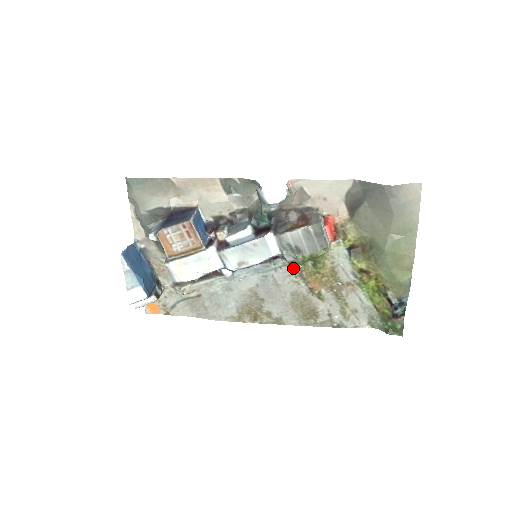
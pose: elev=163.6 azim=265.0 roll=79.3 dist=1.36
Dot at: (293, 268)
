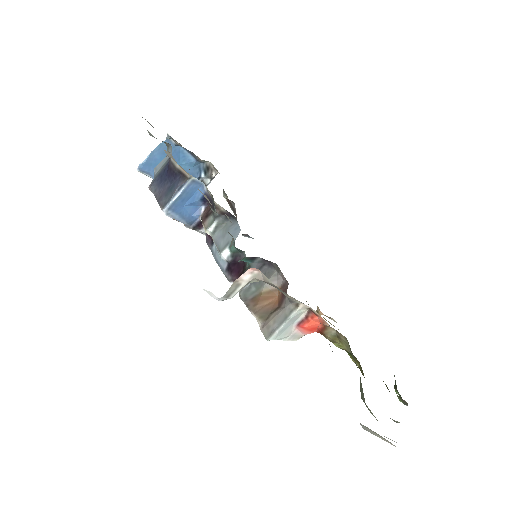
Dot at: occluded
